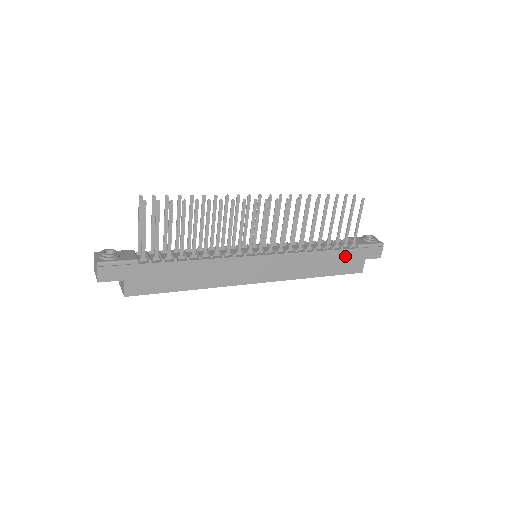
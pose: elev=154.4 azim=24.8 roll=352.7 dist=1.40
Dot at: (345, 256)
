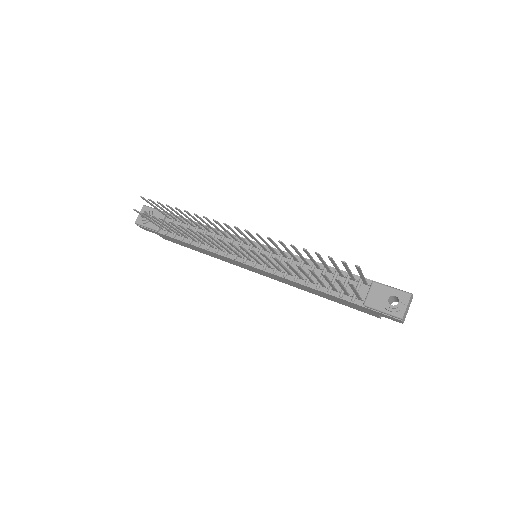
Dot at: (347, 302)
